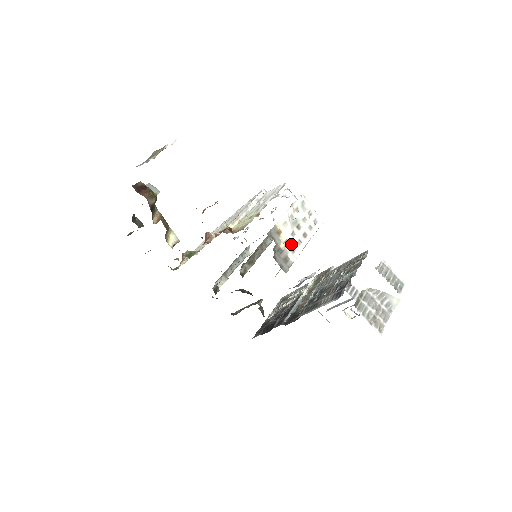
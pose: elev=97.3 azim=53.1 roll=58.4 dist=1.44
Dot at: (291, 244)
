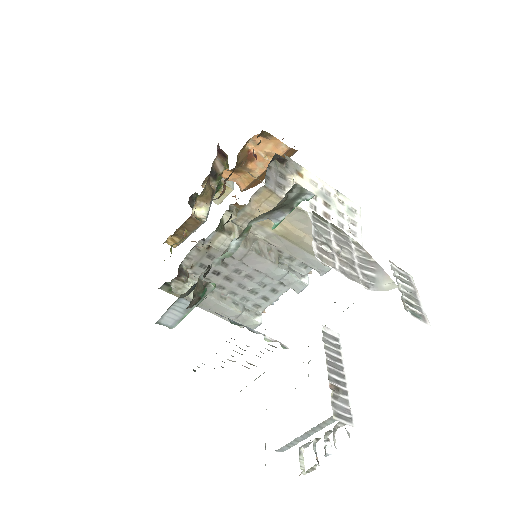
Dot at: occluded
